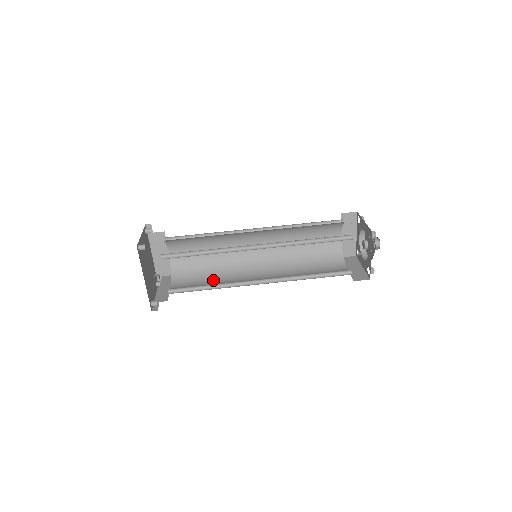
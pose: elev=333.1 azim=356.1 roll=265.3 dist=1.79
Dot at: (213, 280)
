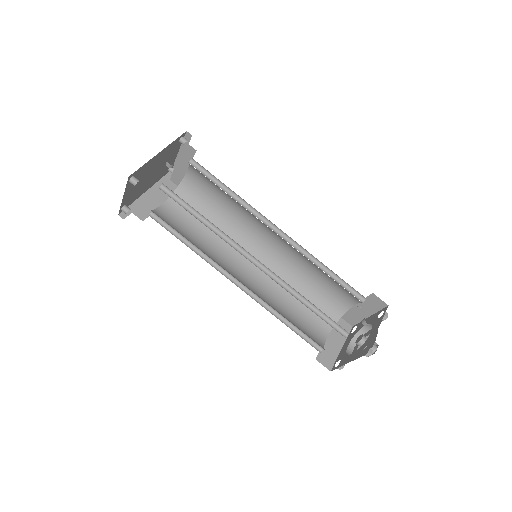
Dot at: occluded
